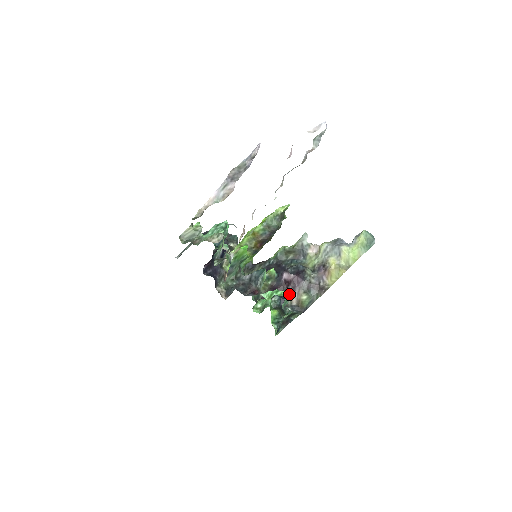
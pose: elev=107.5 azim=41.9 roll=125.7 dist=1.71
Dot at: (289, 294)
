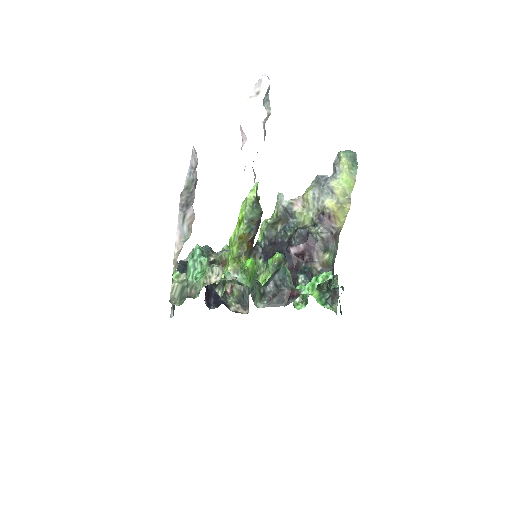
Dot at: (331, 273)
